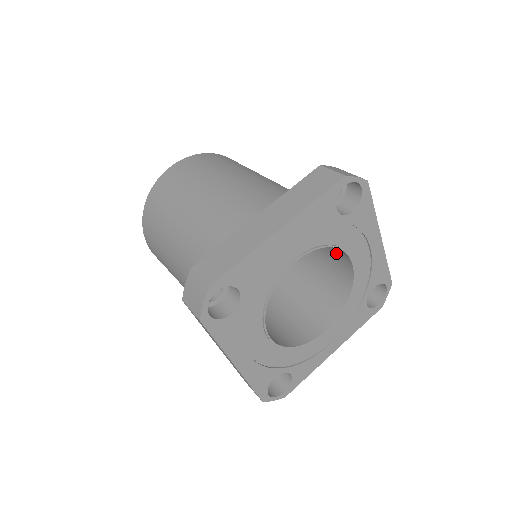
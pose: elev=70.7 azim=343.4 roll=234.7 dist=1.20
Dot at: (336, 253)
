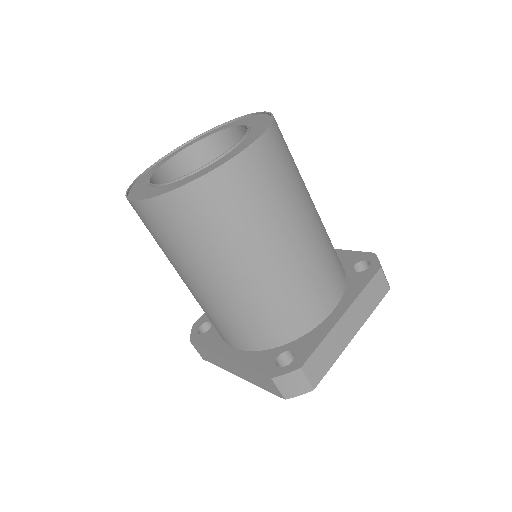
Dot at: occluded
